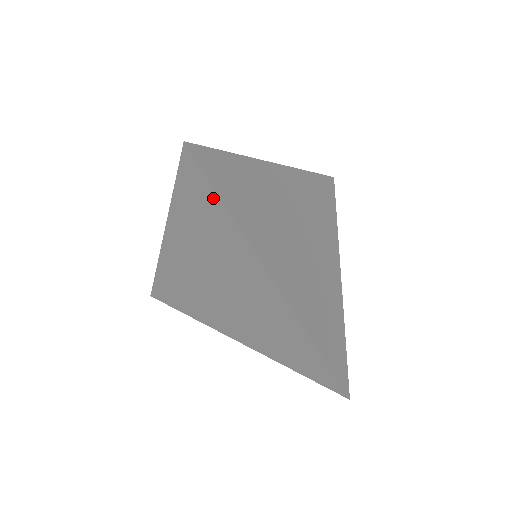
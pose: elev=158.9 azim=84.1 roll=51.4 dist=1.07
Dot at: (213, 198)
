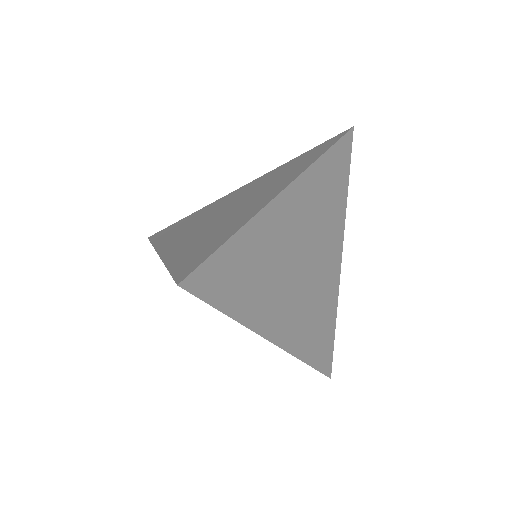
Dot at: occluded
